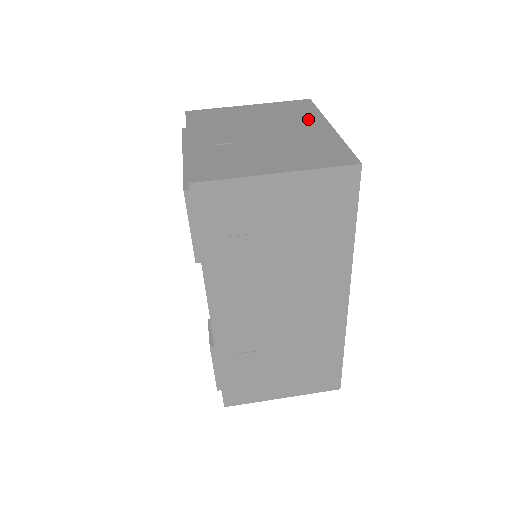
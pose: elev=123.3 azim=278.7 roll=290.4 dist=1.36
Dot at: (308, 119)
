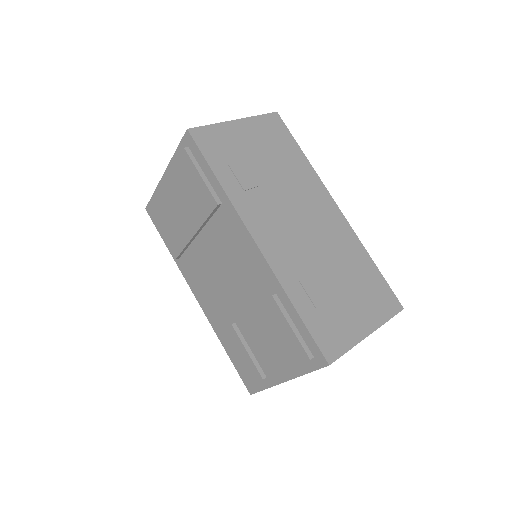
Dot at: occluded
